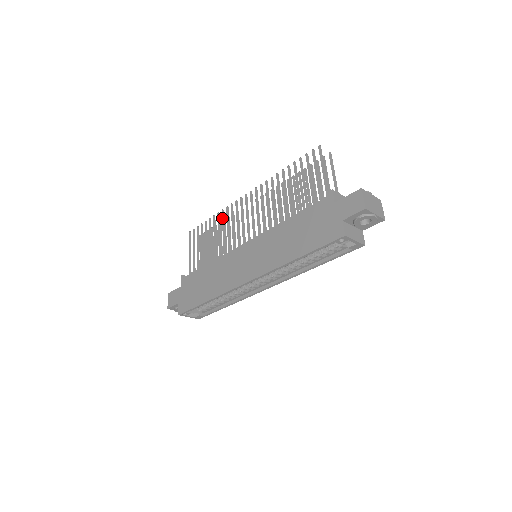
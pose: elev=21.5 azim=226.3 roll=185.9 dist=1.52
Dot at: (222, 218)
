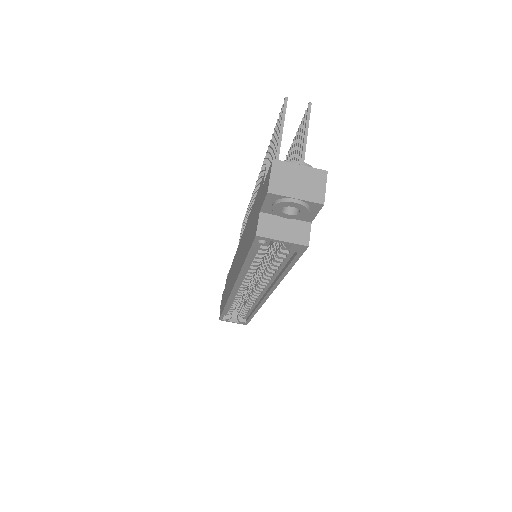
Dot at: (249, 207)
